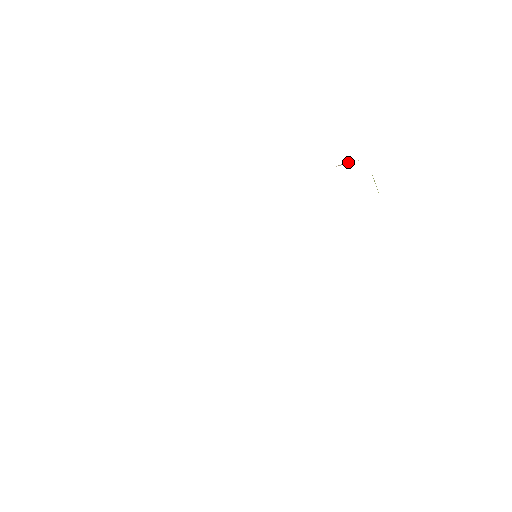
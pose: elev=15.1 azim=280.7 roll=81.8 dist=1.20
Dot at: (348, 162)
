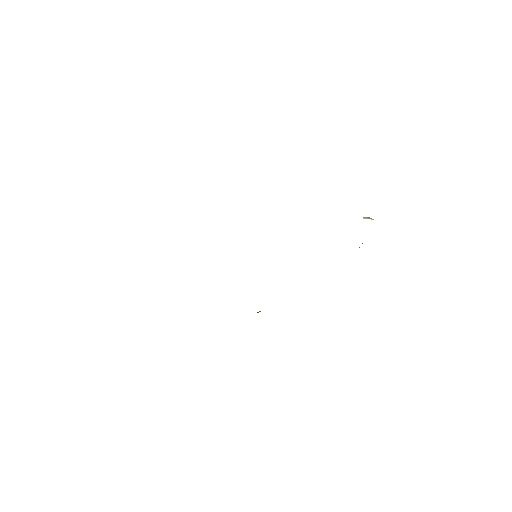
Dot at: (369, 218)
